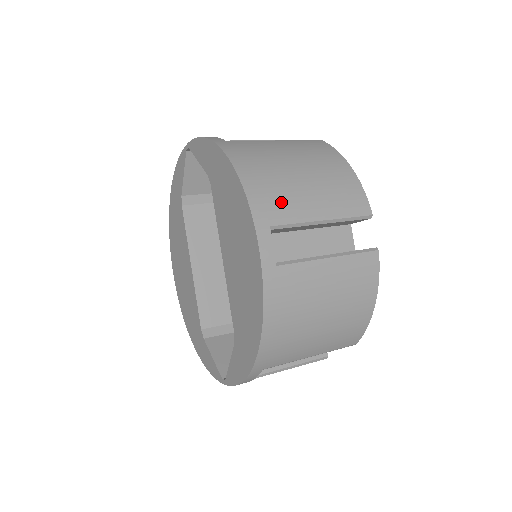
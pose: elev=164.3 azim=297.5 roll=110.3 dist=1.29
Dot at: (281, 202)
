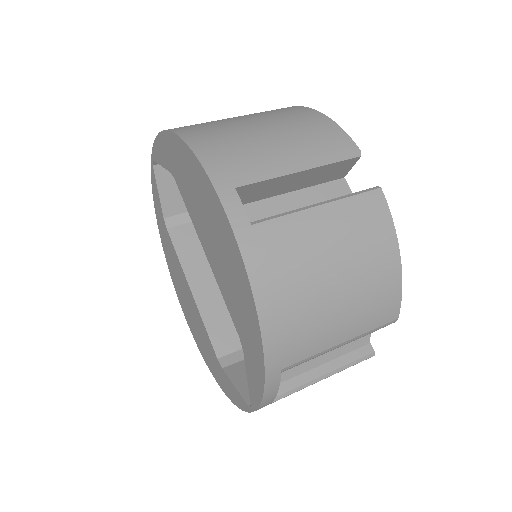
Dot at: (242, 157)
